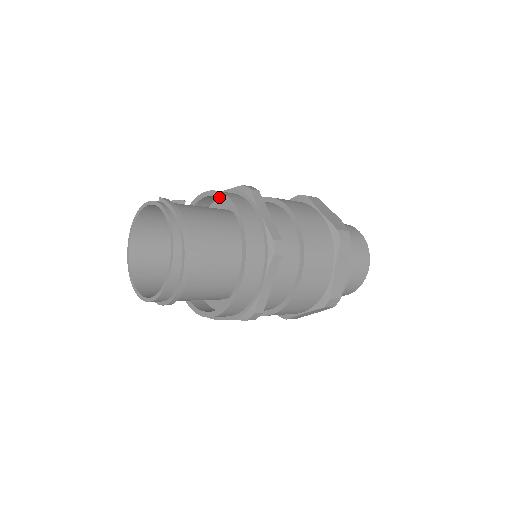
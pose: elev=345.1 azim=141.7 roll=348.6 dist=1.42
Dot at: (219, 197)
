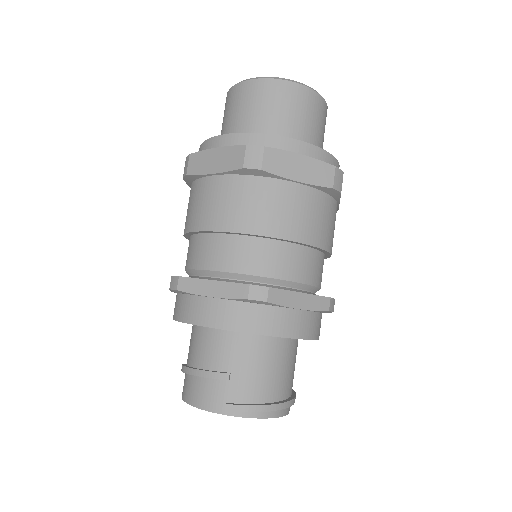
Dot at: occluded
